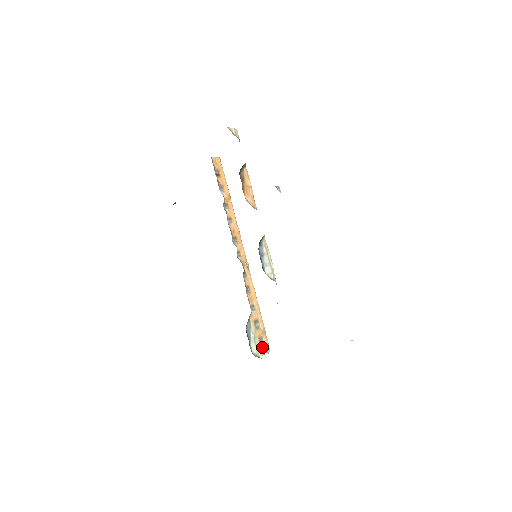
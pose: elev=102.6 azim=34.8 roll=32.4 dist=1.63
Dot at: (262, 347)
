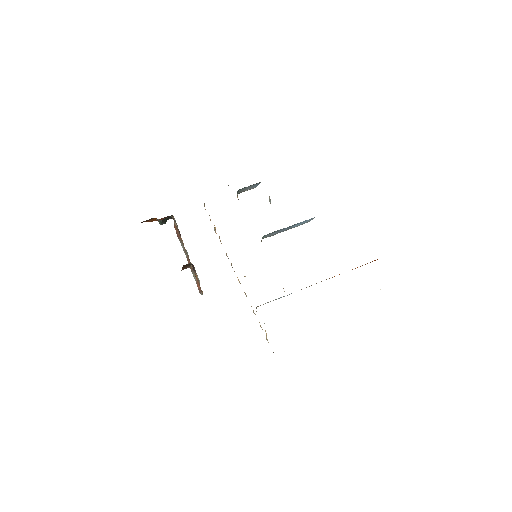
Dot at: occluded
